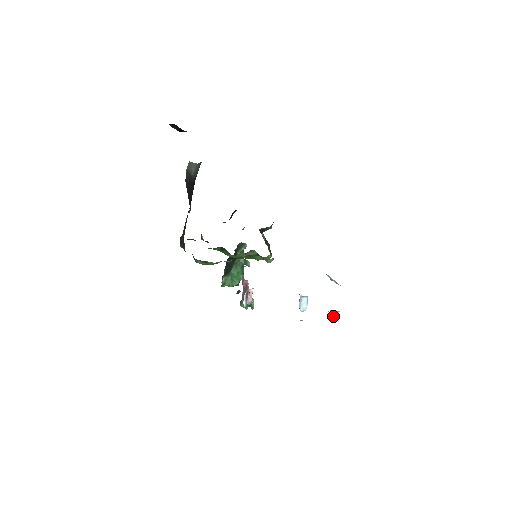
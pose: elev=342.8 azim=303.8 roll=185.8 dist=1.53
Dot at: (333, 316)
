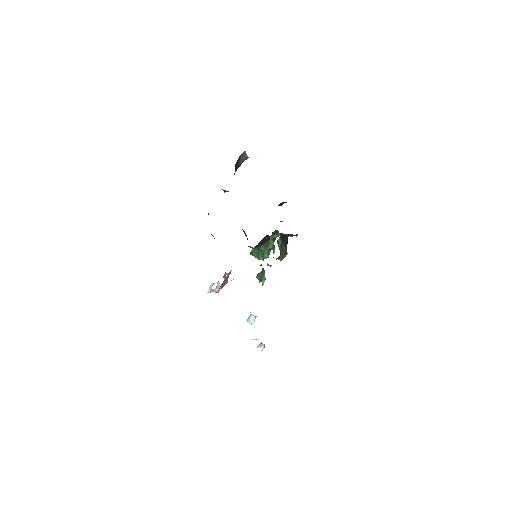
Dot at: (260, 344)
